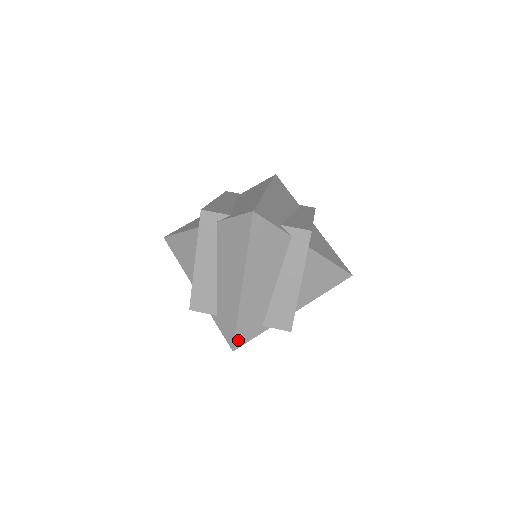
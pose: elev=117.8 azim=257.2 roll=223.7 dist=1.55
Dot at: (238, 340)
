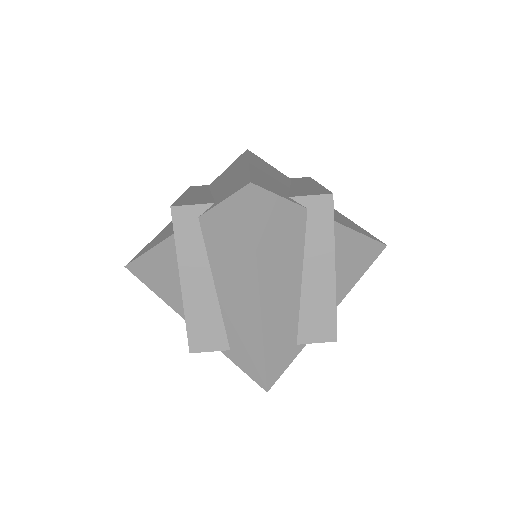
Dot at: (270, 374)
